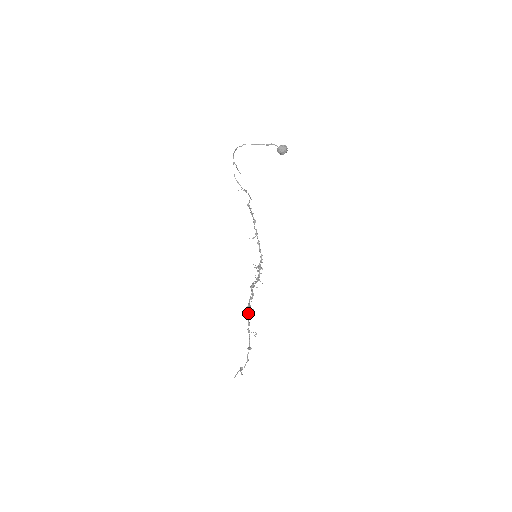
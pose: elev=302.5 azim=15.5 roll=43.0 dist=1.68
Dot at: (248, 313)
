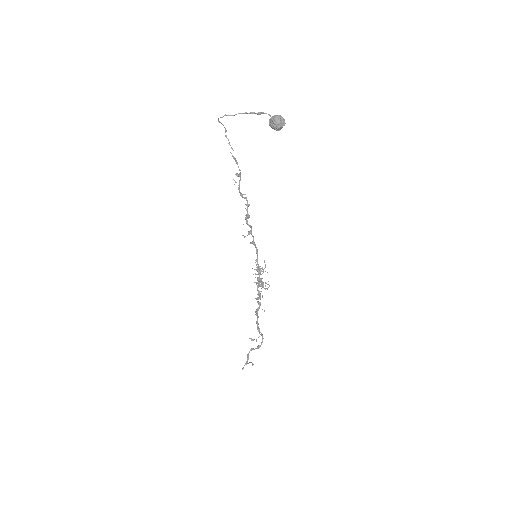
Dot at: occluded
